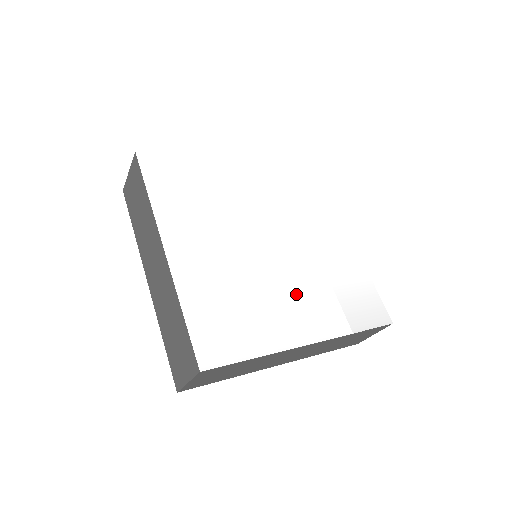
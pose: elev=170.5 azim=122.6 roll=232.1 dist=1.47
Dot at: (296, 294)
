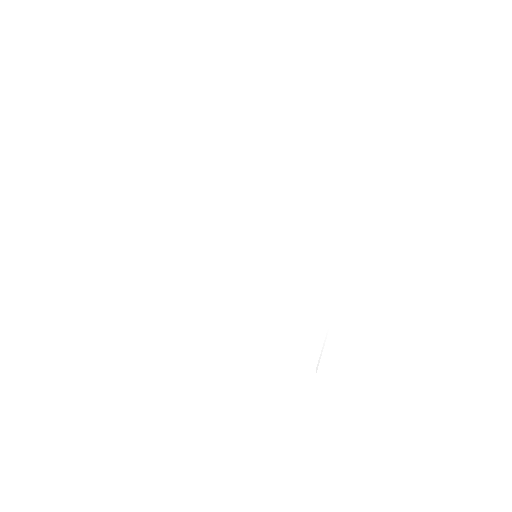
Dot at: (242, 302)
